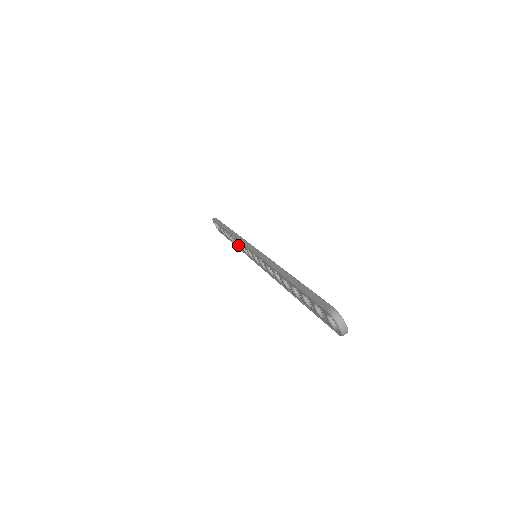
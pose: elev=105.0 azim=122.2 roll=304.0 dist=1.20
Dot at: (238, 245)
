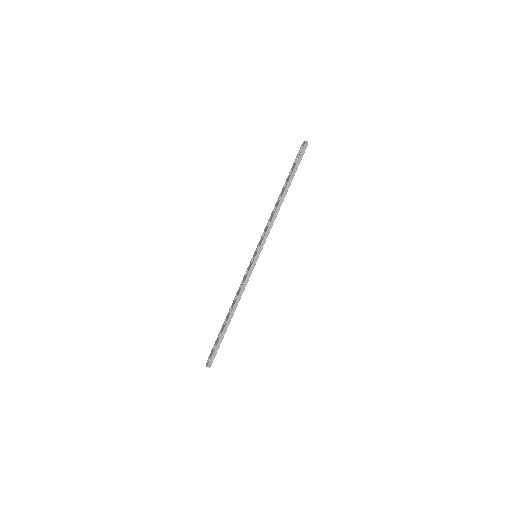
Dot at: (272, 215)
